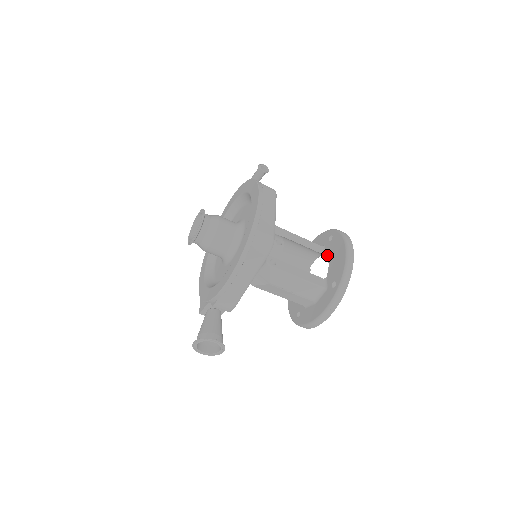
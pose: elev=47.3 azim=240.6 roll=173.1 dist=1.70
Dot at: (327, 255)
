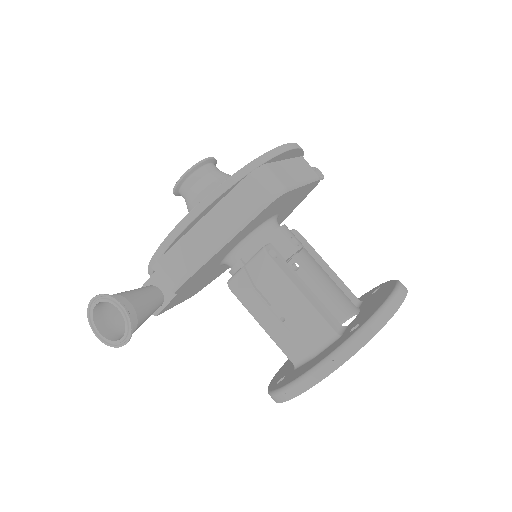
Dot at: (362, 306)
